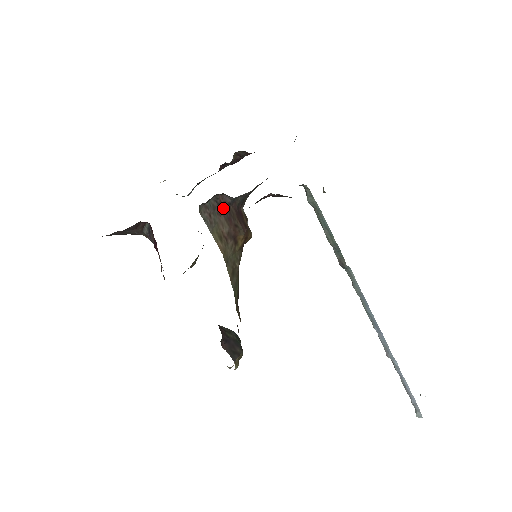
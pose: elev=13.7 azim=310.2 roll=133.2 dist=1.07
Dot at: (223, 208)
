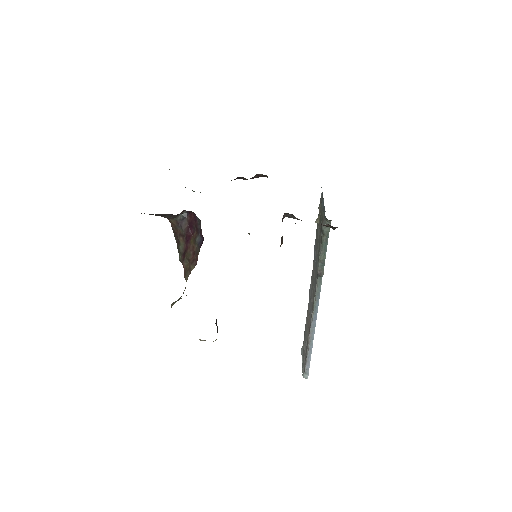
Dot at: occluded
